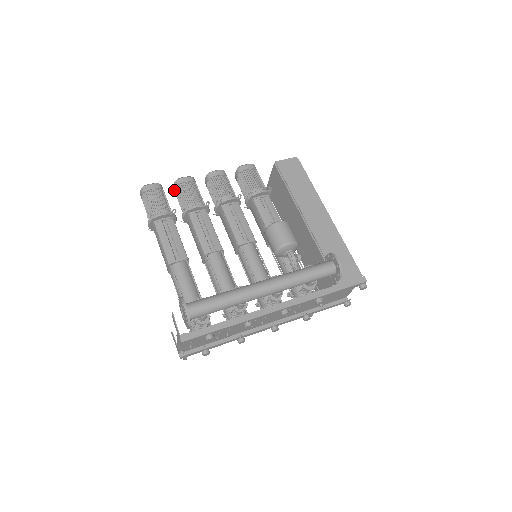
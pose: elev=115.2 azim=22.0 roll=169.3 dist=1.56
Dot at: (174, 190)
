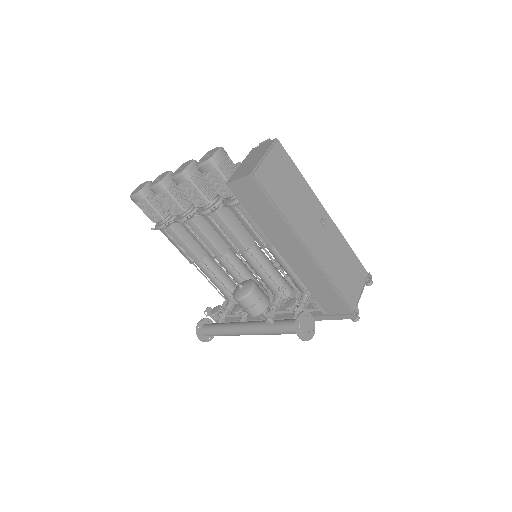
Dot at: occluded
